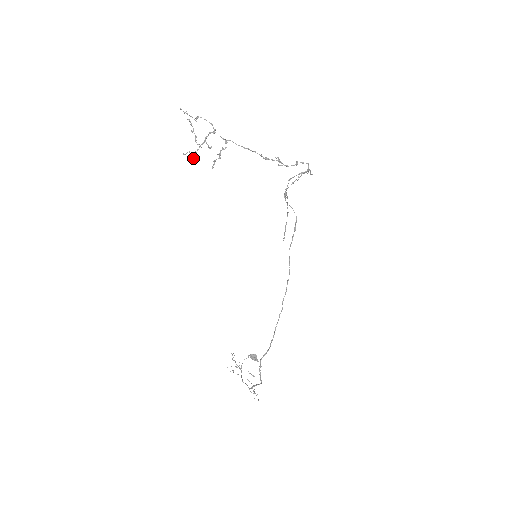
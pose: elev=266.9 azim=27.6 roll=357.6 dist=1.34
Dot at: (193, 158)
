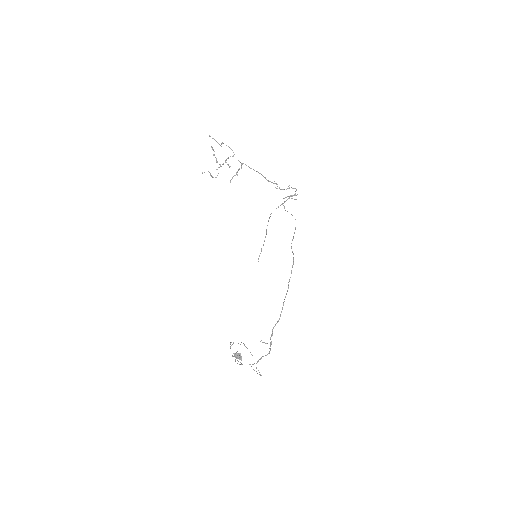
Dot at: (211, 176)
